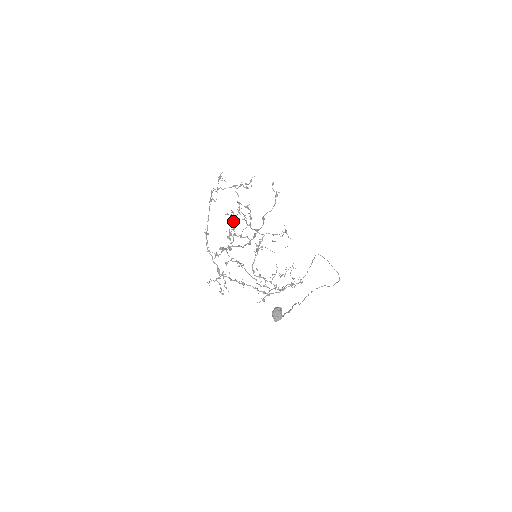
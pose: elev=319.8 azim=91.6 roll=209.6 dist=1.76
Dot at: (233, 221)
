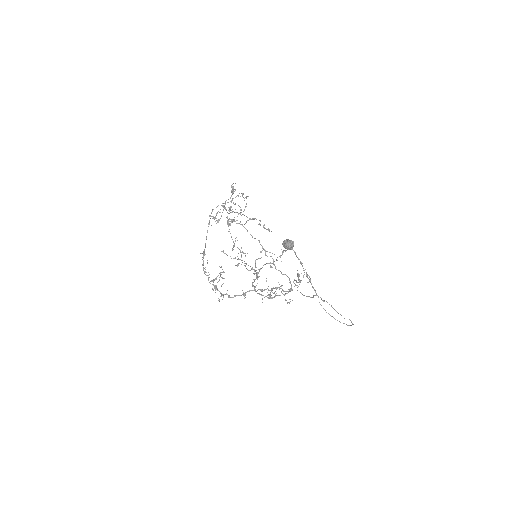
Dot at: occluded
